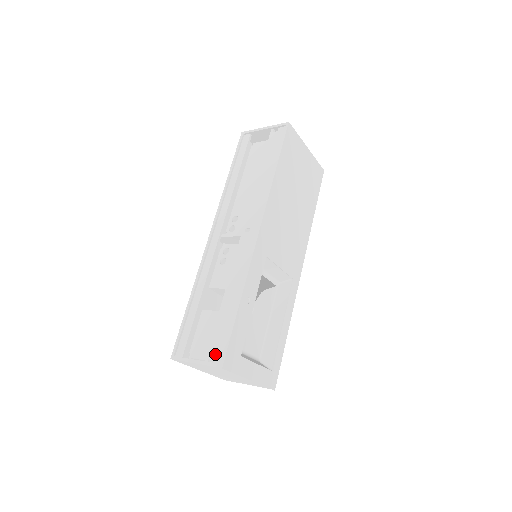
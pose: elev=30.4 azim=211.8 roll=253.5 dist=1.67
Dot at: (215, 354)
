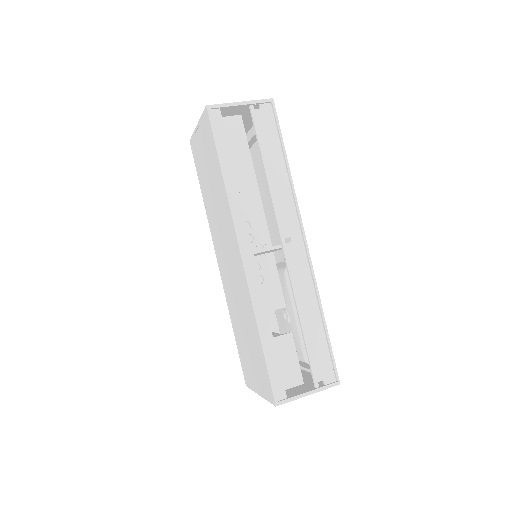
Dot at: (323, 376)
